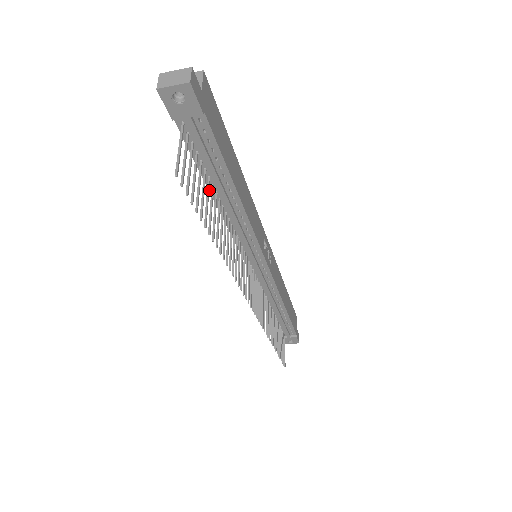
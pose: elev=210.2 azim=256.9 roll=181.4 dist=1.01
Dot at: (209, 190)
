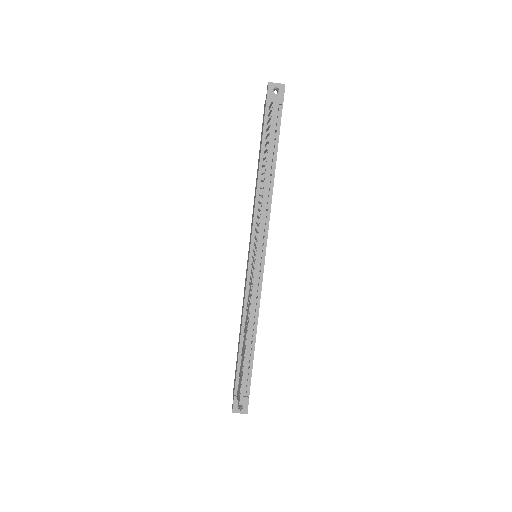
Dot at: (260, 163)
